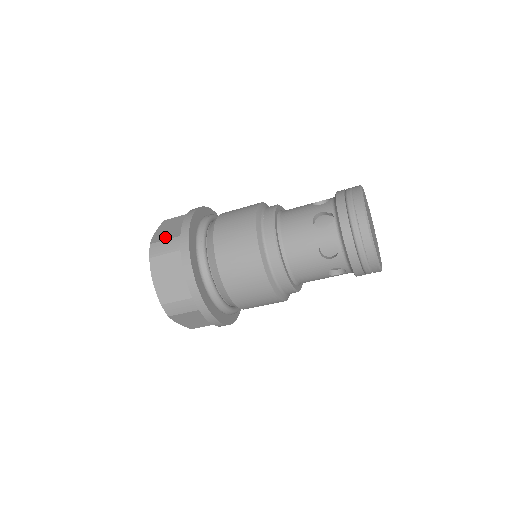
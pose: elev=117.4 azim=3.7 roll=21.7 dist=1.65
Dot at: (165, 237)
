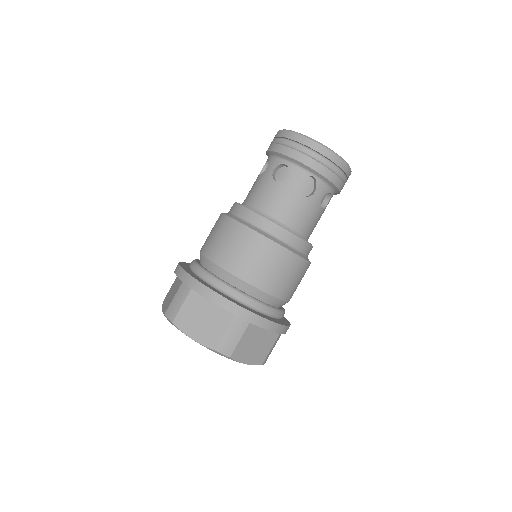
Dot at: (218, 332)
